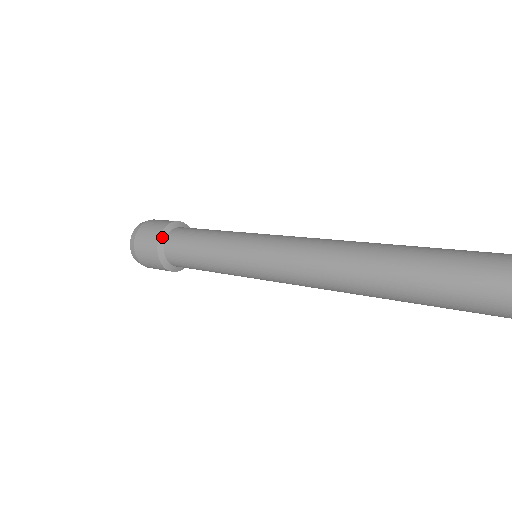
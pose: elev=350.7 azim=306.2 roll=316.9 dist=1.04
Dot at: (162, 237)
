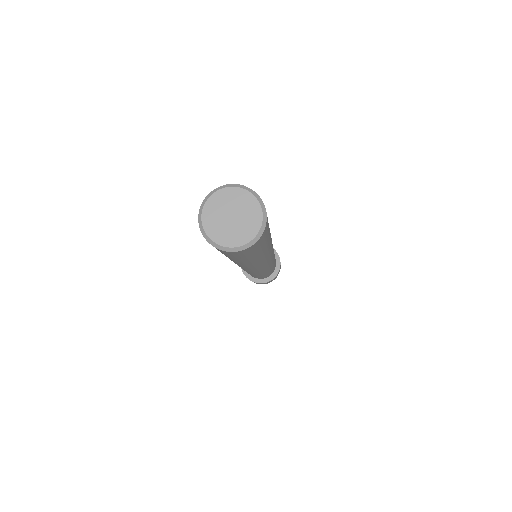
Dot at: occluded
